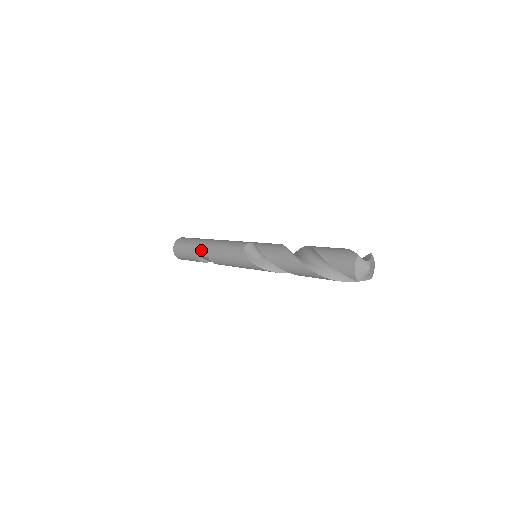
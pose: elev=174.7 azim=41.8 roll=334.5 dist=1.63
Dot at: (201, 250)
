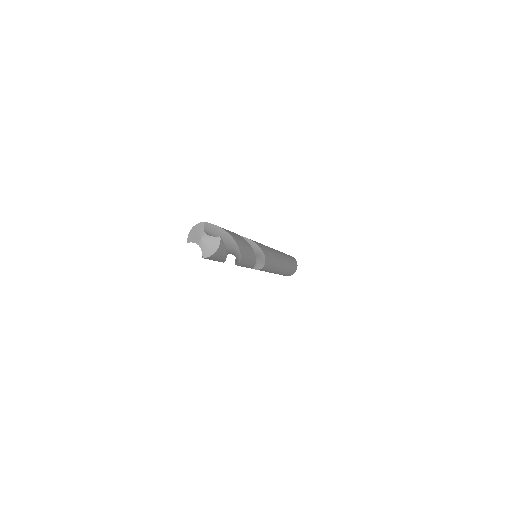
Dot at: occluded
